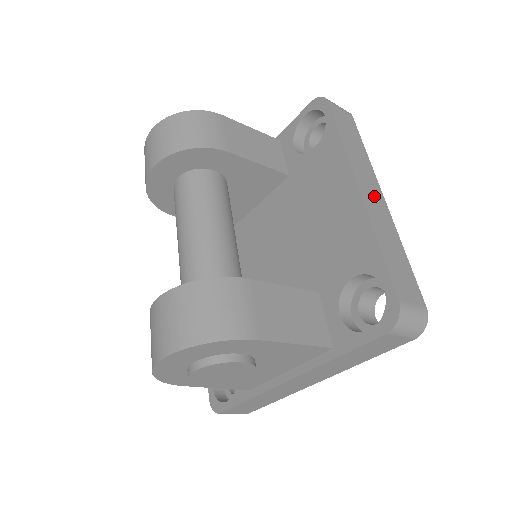
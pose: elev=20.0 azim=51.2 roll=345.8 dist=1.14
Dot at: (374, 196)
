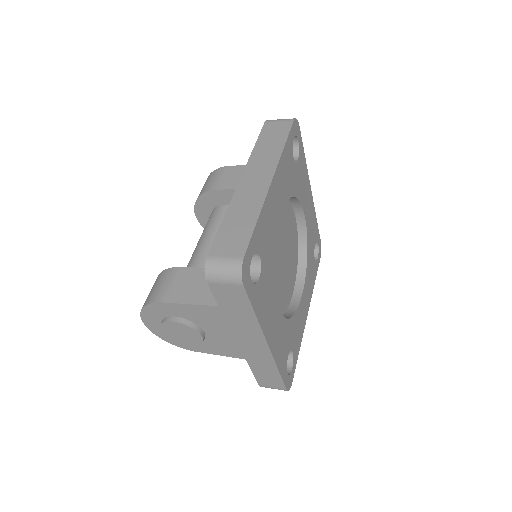
Dot at: (257, 181)
